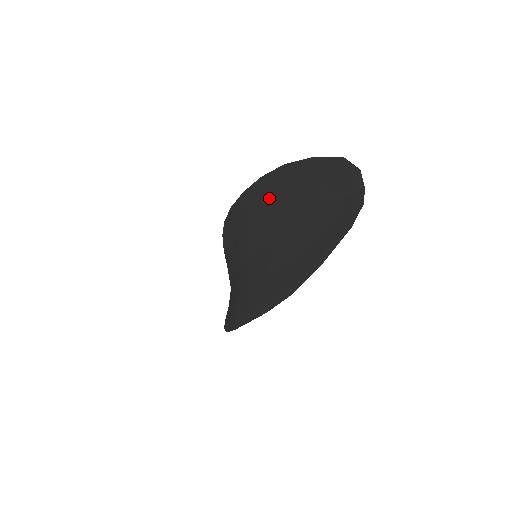
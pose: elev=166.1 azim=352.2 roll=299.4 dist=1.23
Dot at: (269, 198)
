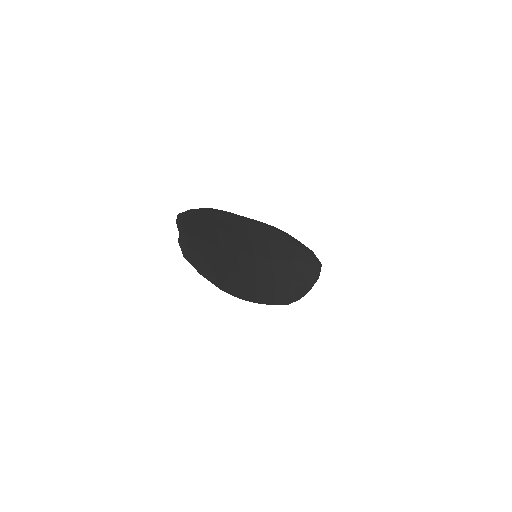
Dot at: (225, 225)
